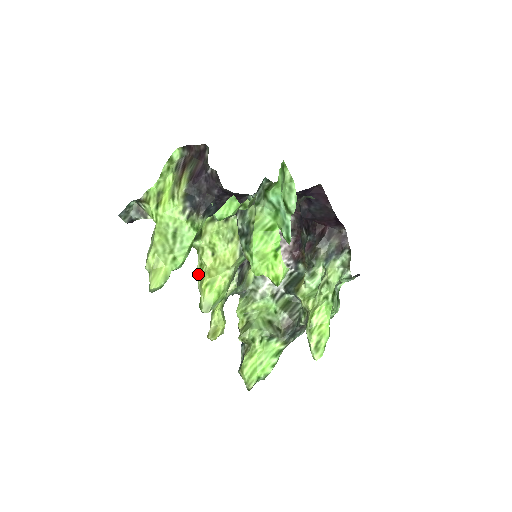
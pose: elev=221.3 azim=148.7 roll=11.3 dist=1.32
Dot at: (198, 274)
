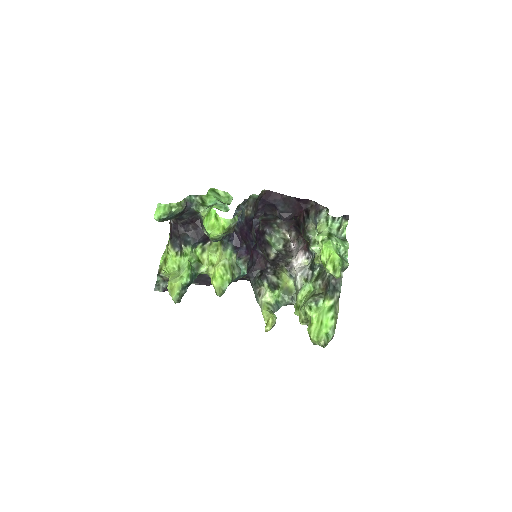
Dot at: occluded
